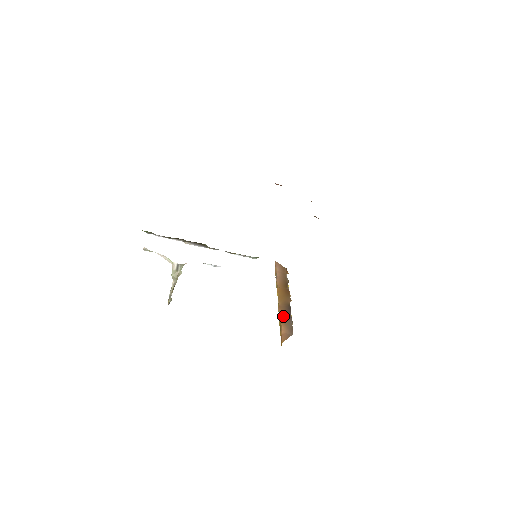
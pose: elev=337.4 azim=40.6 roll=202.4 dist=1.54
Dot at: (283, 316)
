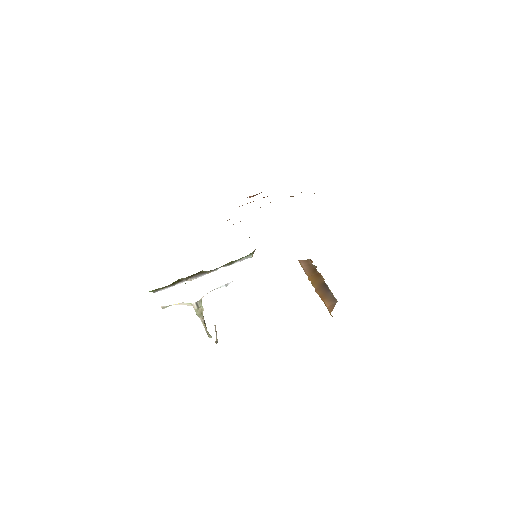
Dot at: (322, 294)
